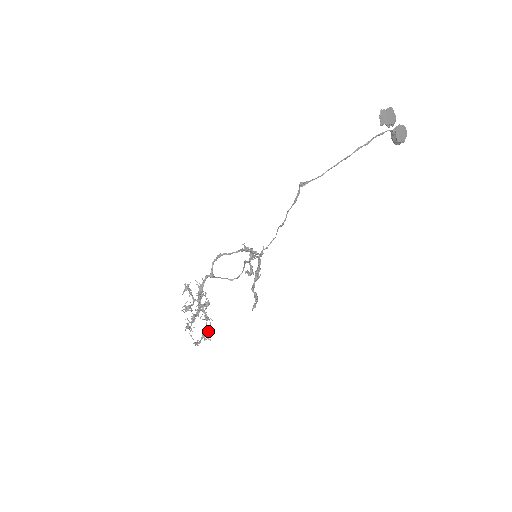
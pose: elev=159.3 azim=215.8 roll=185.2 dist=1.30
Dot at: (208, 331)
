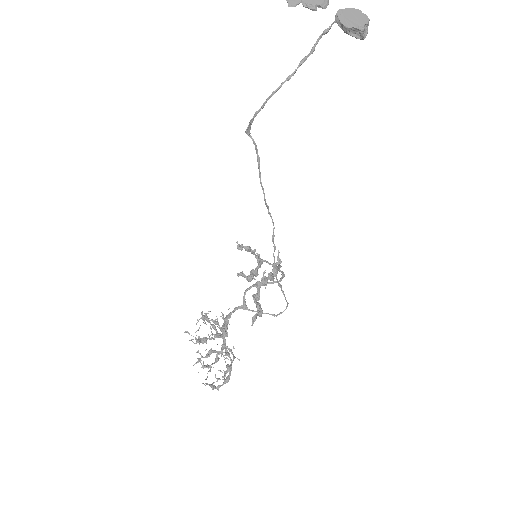
Dot at: (226, 370)
